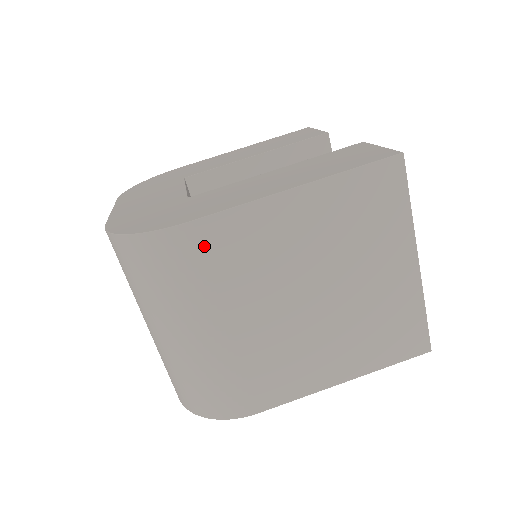
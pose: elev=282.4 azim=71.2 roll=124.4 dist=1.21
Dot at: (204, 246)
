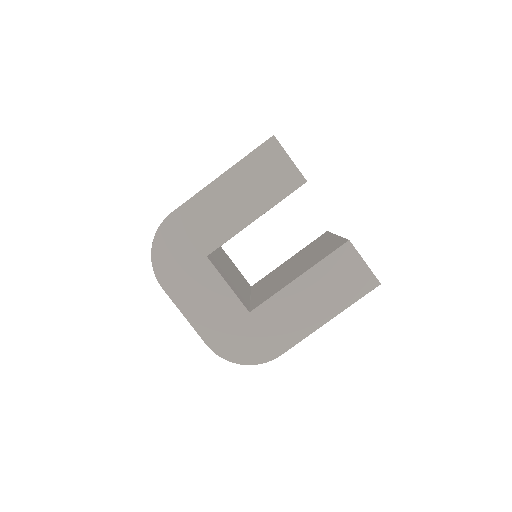
Dot at: occluded
